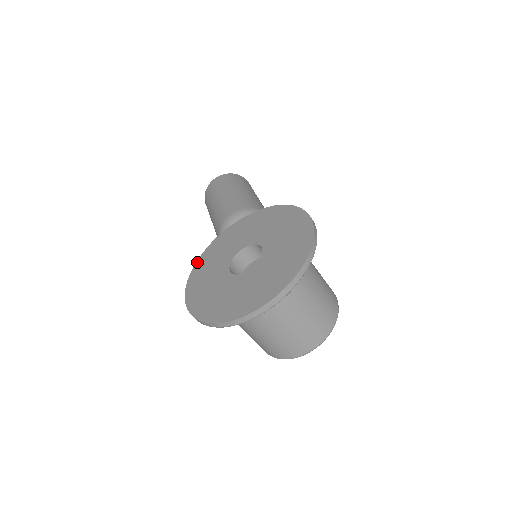
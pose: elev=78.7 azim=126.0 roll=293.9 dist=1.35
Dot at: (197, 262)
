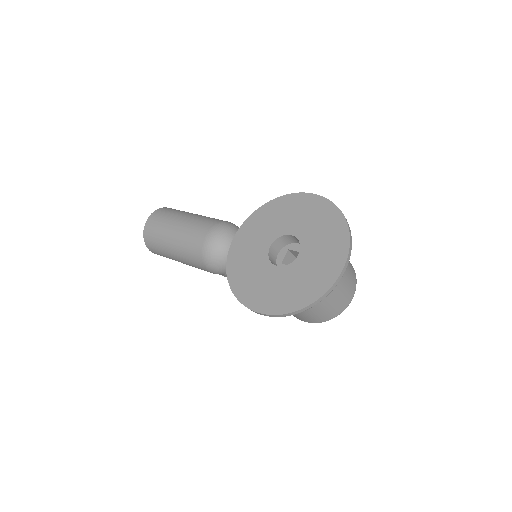
Dot at: (229, 280)
